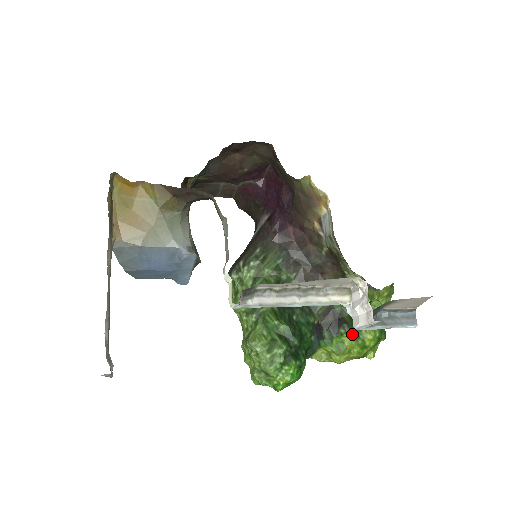
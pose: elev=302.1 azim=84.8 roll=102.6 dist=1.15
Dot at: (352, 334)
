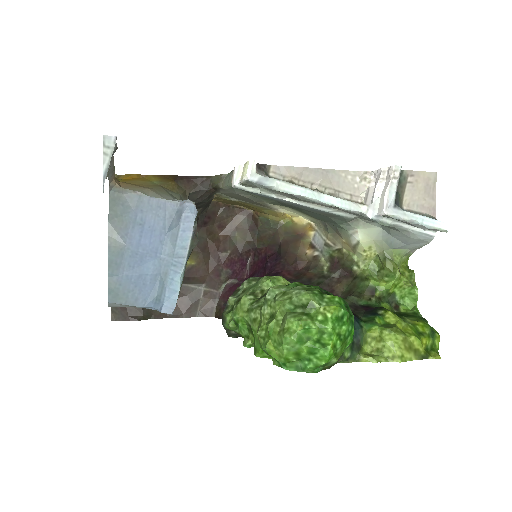
Dot at: (395, 314)
